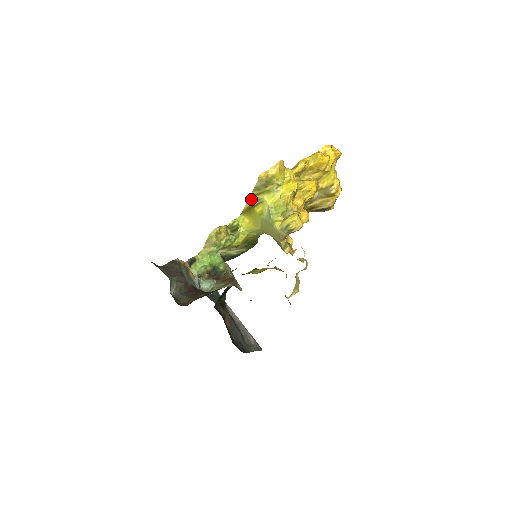
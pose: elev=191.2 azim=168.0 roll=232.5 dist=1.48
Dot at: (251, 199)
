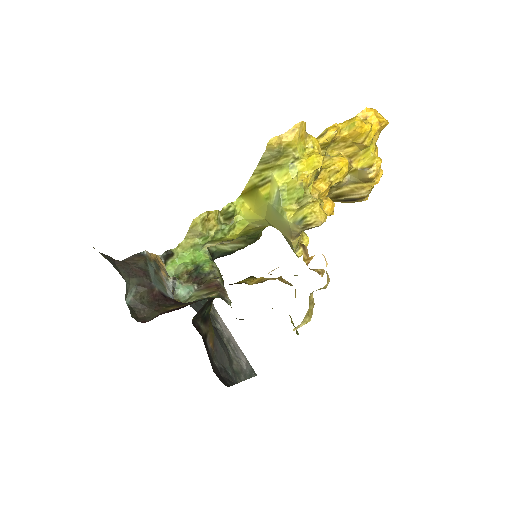
Dot at: (255, 176)
